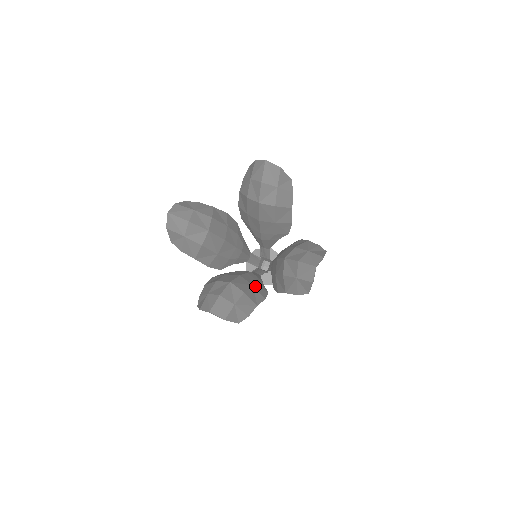
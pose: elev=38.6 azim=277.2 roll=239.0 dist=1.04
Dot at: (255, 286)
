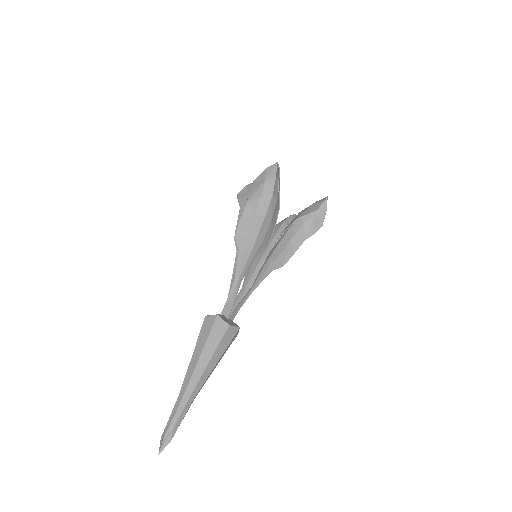
Dot at: (271, 223)
